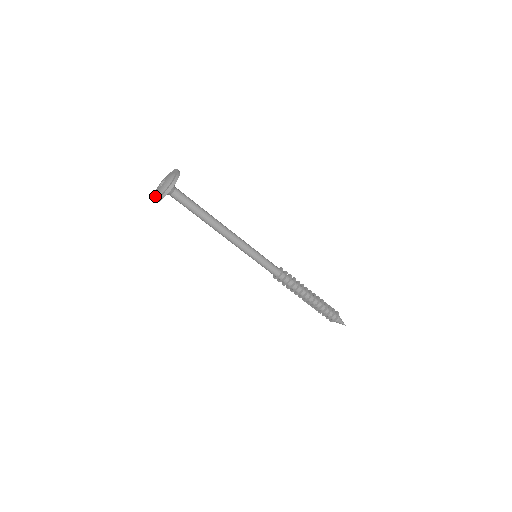
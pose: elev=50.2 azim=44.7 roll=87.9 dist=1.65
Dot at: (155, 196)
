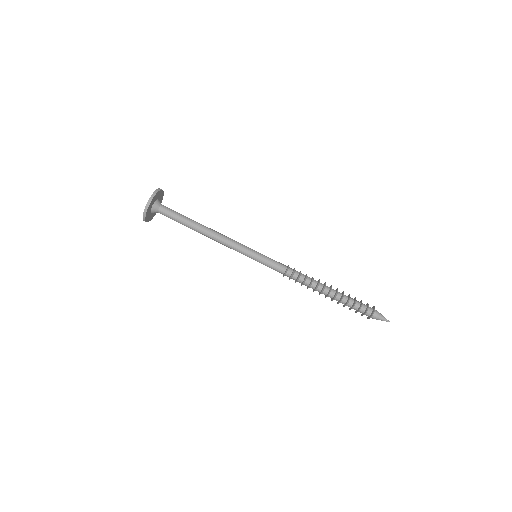
Dot at: occluded
